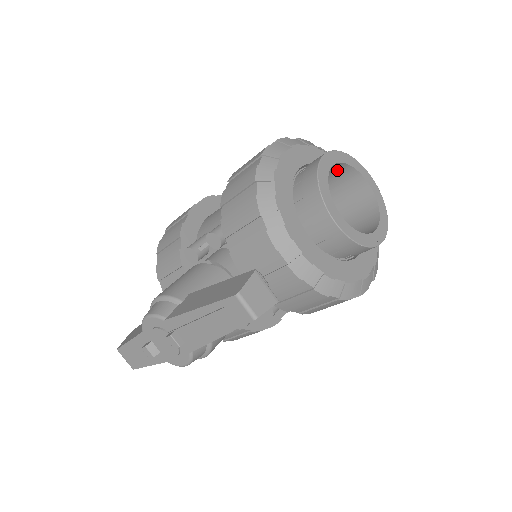
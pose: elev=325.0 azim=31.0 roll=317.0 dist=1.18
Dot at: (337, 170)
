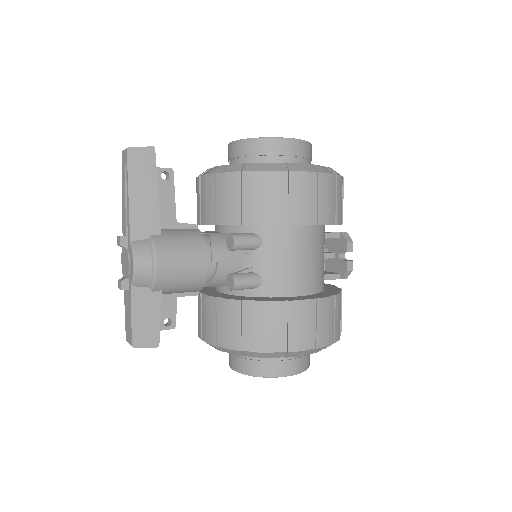
Dot at: occluded
